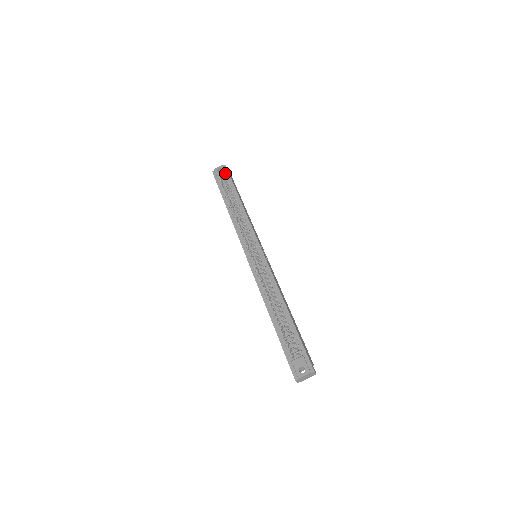
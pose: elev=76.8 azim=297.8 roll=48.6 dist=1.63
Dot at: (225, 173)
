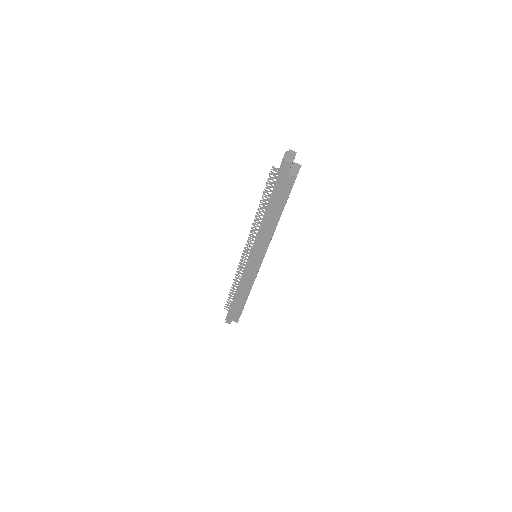
Dot at: occluded
